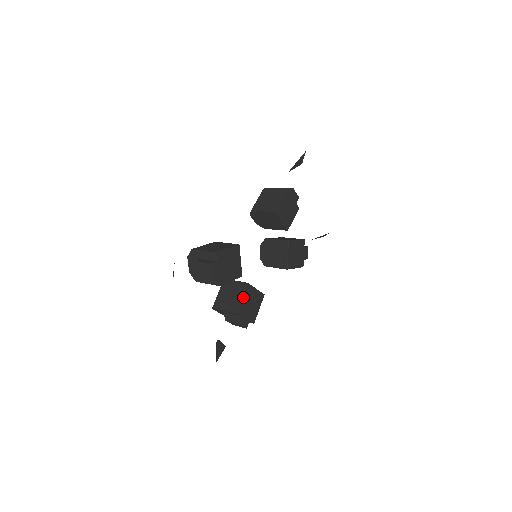
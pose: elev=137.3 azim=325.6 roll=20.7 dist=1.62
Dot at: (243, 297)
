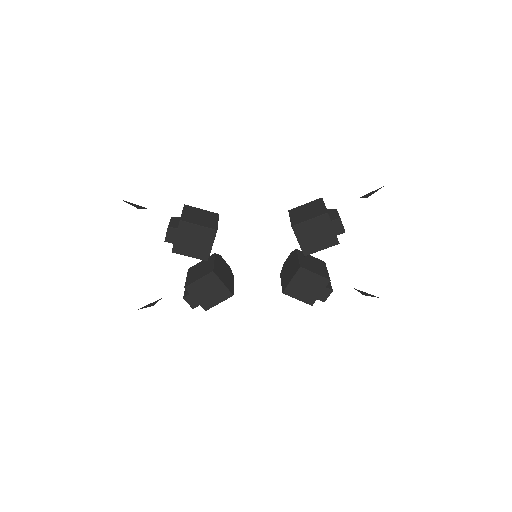
Dot at: (201, 280)
